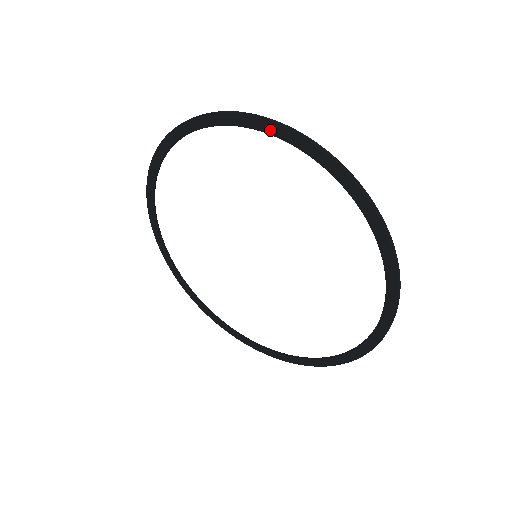
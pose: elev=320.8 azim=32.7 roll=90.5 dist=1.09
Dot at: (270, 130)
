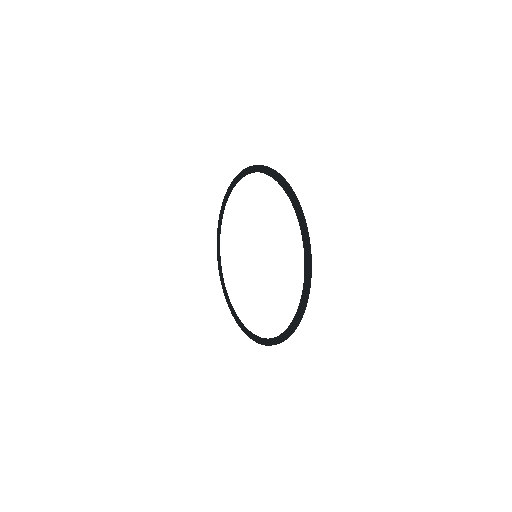
Dot at: (236, 181)
